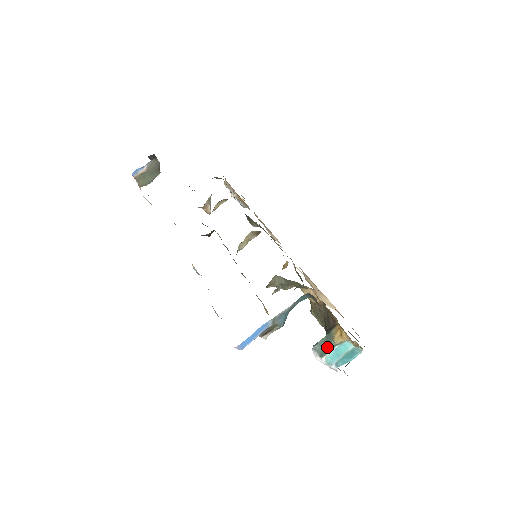
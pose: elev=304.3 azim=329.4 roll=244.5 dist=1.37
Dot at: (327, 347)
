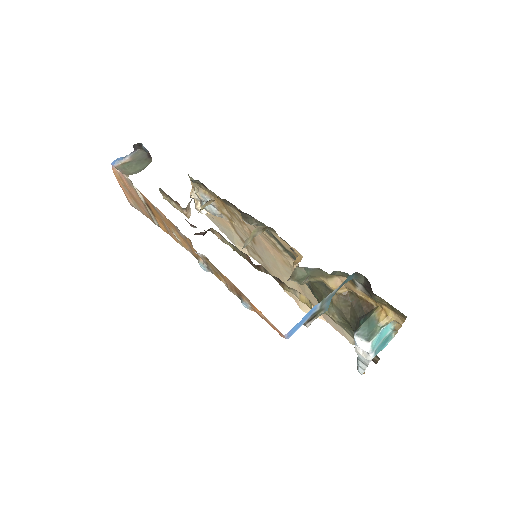
Dot at: (373, 330)
